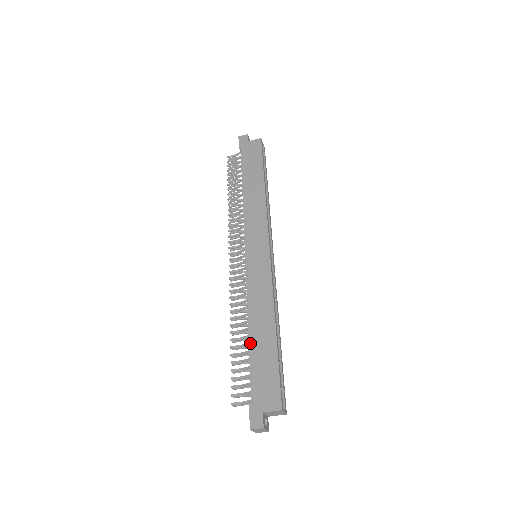
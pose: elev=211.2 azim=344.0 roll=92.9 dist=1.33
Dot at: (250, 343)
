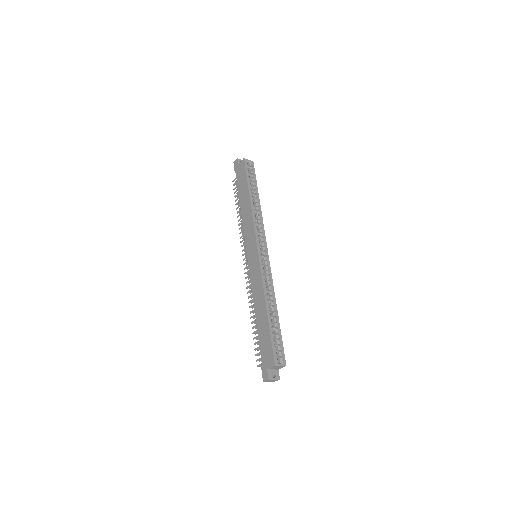
Dot at: (257, 323)
